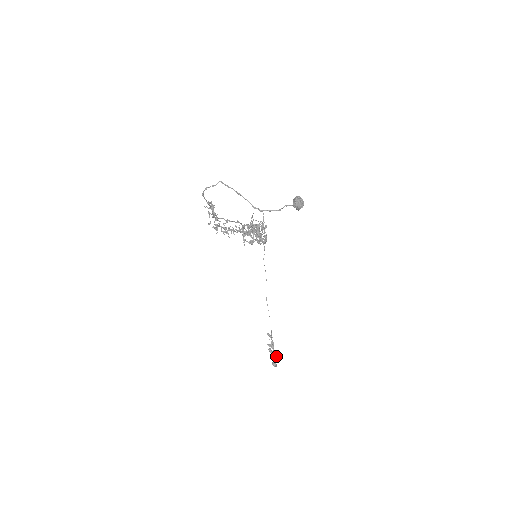
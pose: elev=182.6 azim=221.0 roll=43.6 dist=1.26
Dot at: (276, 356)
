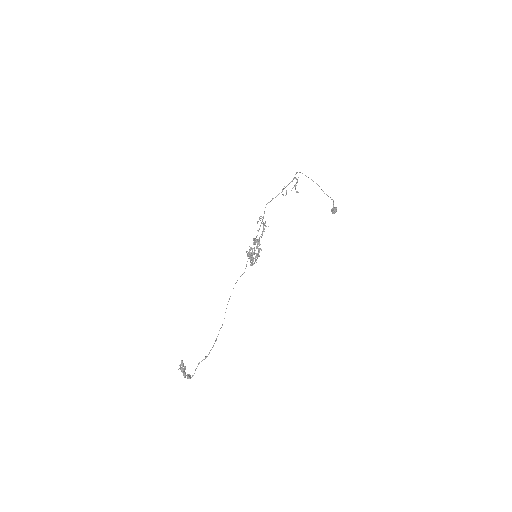
Dot at: (189, 375)
